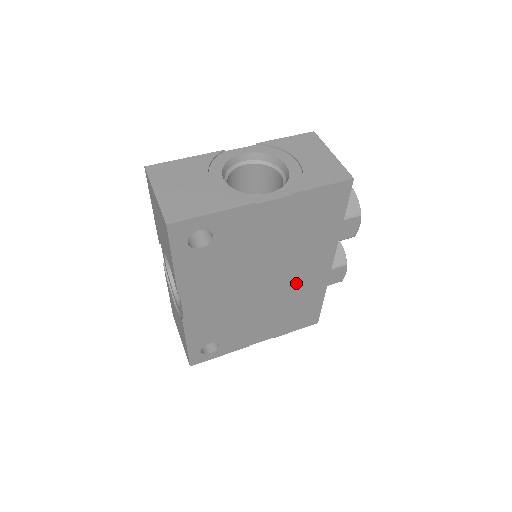
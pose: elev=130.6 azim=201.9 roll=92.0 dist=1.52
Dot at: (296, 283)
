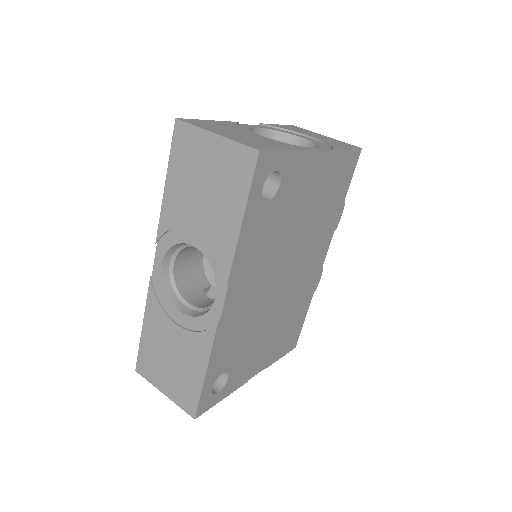
Dot at: (301, 280)
